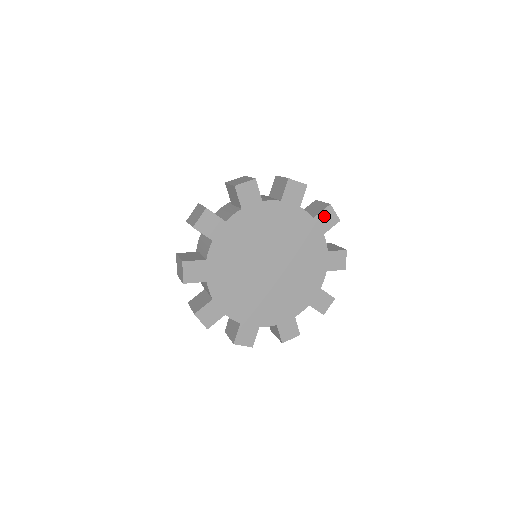
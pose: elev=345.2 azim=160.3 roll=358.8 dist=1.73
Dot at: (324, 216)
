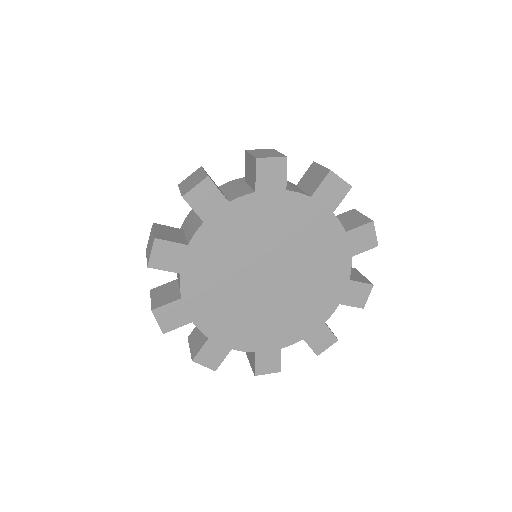
Dot at: (326, 189)
